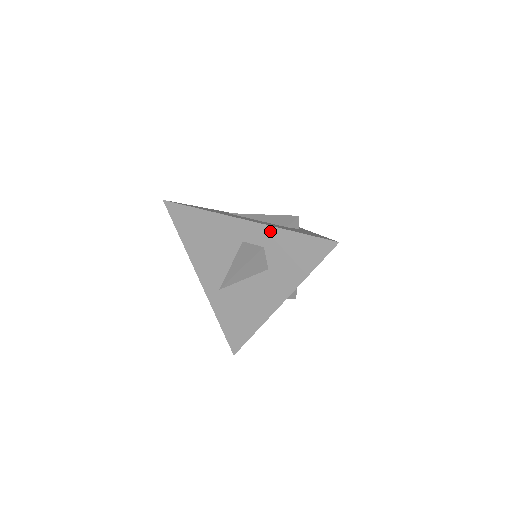
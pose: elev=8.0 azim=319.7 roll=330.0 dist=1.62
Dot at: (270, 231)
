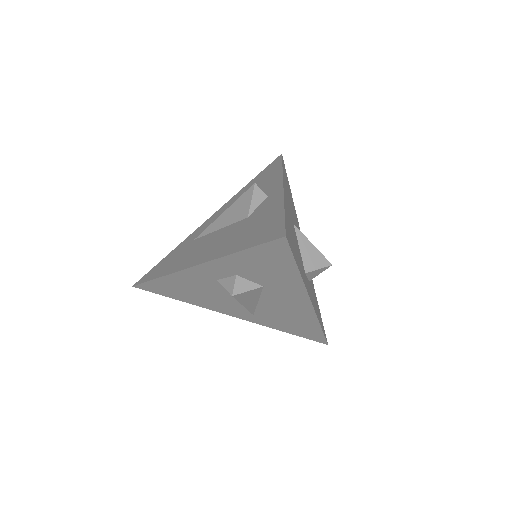
Dot at: (222, 263)
